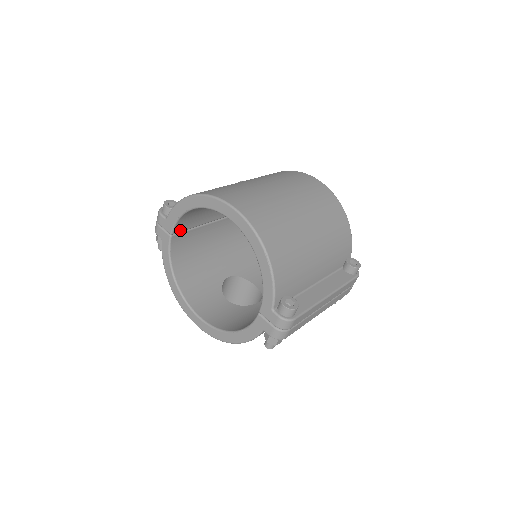
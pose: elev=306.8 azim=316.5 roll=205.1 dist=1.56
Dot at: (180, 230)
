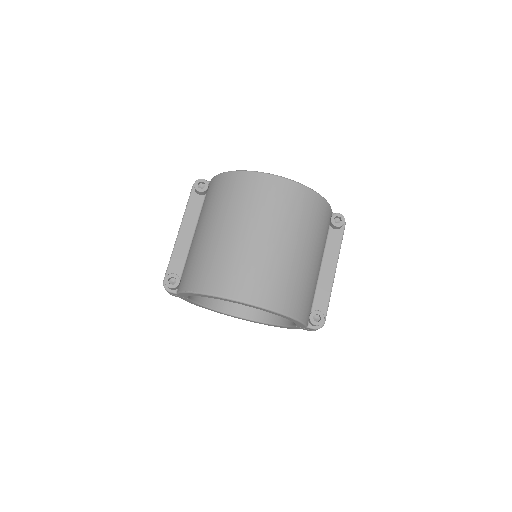
Dot at: occluded
